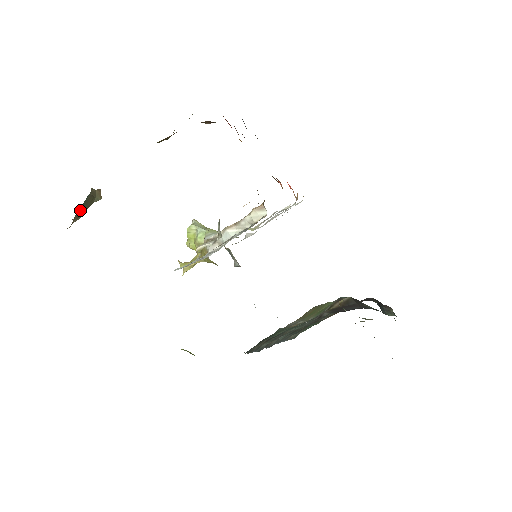
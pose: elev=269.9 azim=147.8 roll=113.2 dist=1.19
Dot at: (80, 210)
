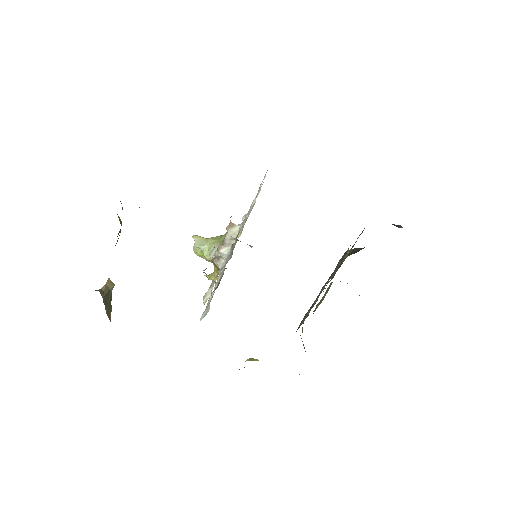
Dot at: (107, 309)
